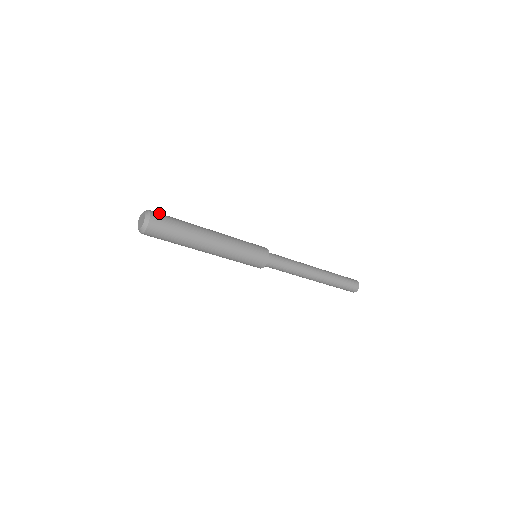
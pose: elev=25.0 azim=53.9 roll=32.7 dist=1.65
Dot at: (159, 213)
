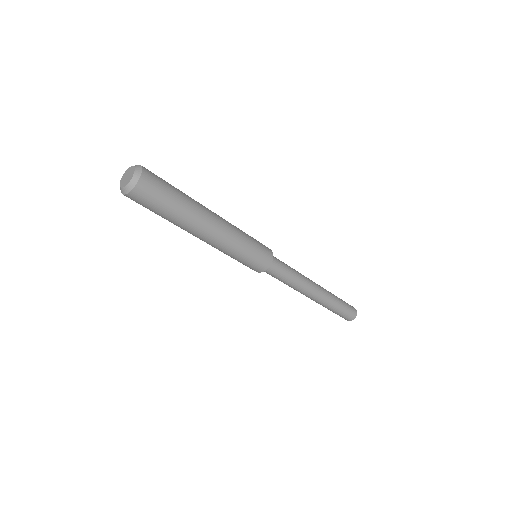
Dot at: occluded
